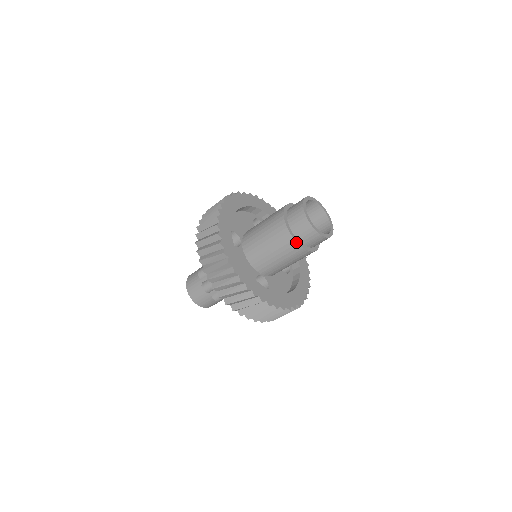
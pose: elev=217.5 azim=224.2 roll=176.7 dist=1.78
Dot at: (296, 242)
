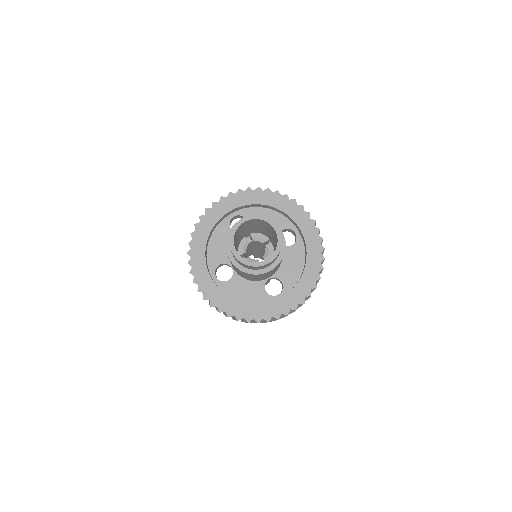
Dot at: occluded
